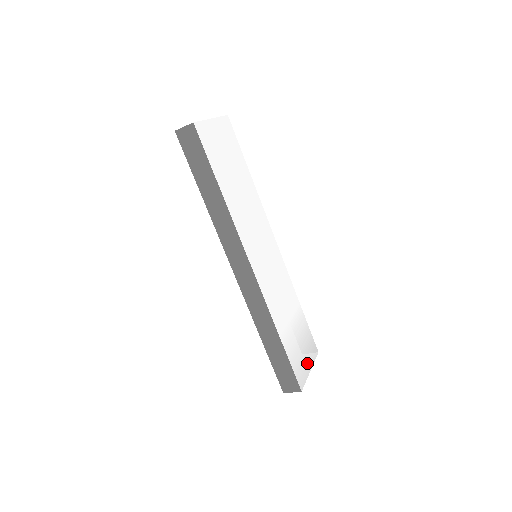
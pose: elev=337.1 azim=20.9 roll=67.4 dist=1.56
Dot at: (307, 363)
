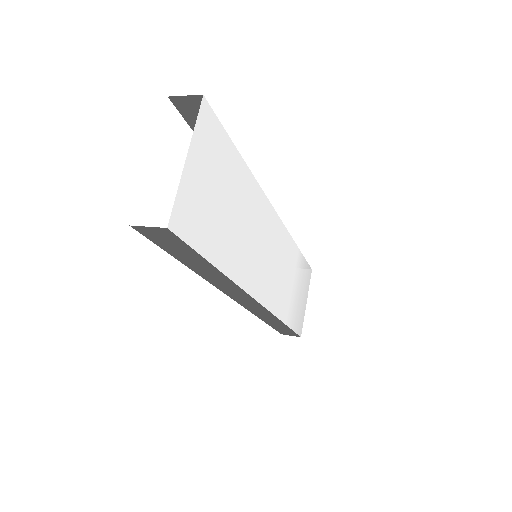
Dot at: (304, 301)
